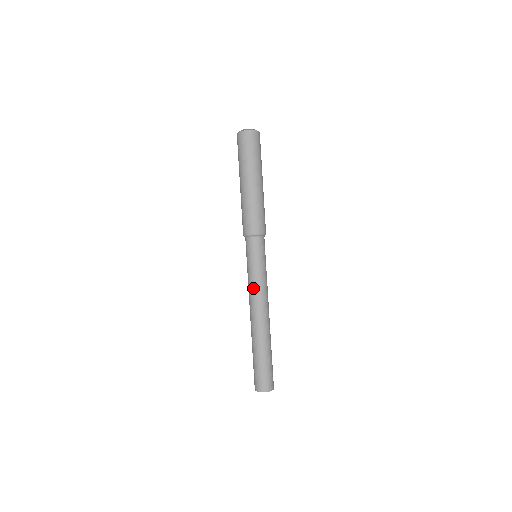
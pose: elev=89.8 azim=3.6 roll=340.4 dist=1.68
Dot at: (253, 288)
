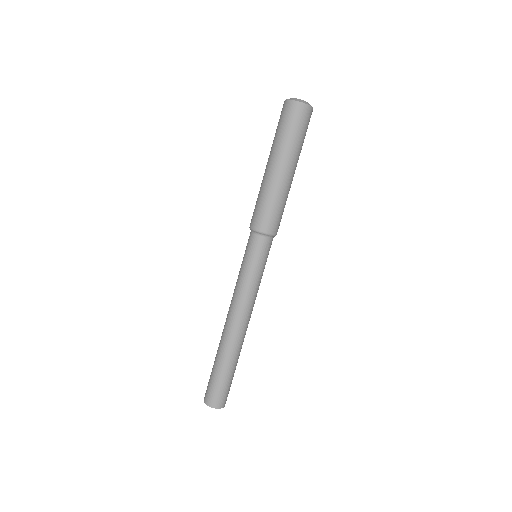
Dot at: (235, 289)
